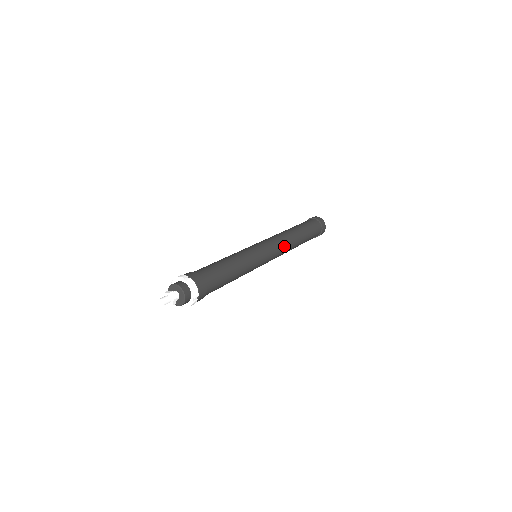
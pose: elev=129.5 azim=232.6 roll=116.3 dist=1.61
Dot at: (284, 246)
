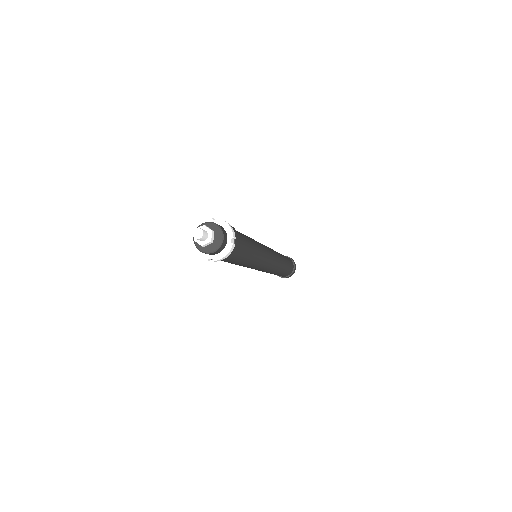
Dot at: (276, 255)
